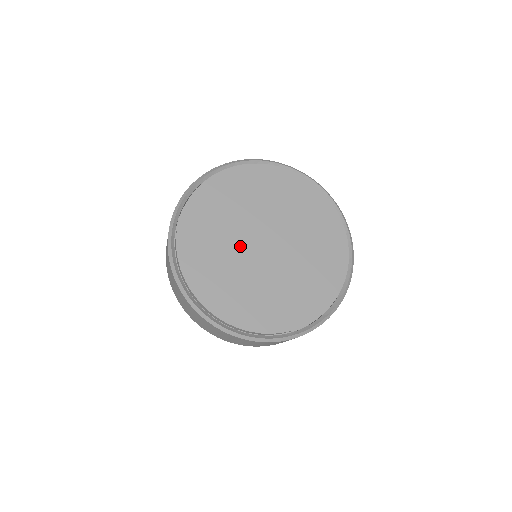
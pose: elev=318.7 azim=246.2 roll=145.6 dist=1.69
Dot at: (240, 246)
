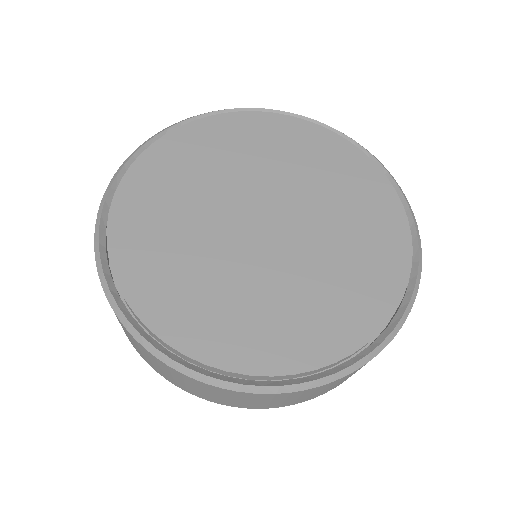
Dot at: (227, 199)
